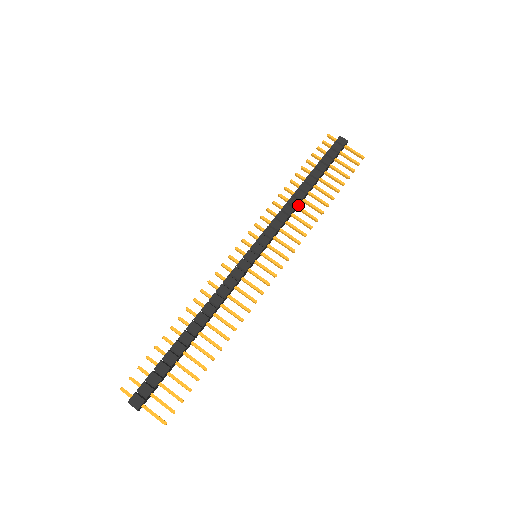
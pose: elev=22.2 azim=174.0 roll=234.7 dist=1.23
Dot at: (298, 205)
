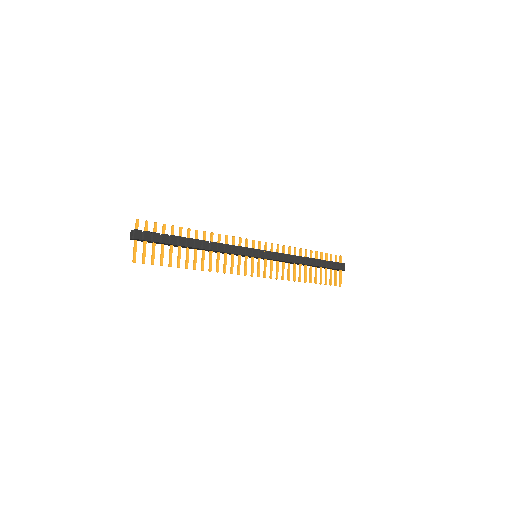
Dot at: (296, 263)
